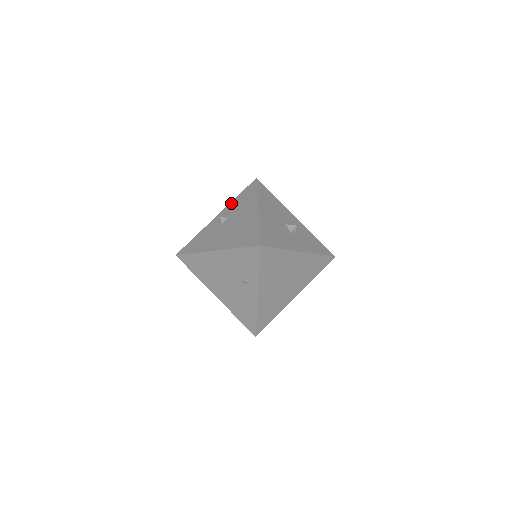
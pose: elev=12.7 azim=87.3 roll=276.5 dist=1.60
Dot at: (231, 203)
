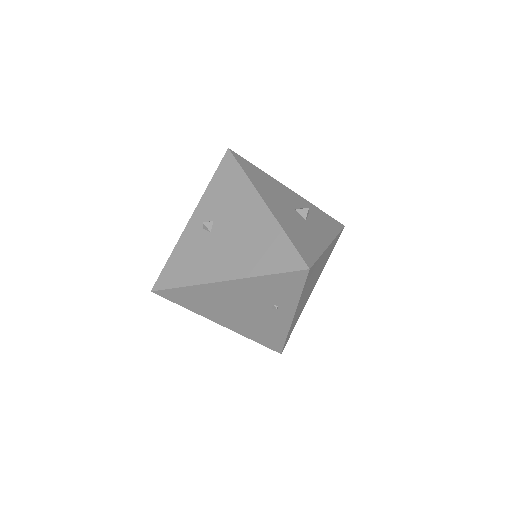
Dot at: (206, 194)
